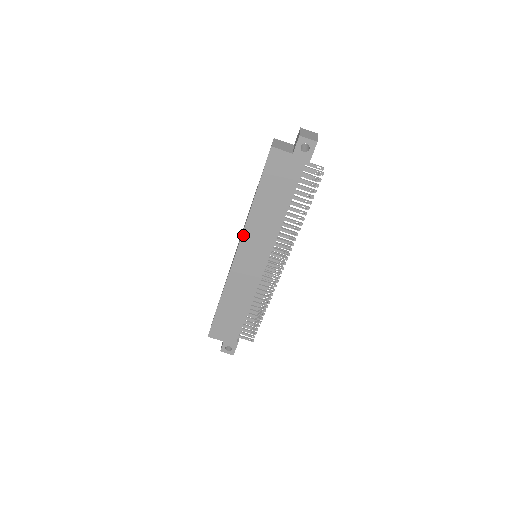
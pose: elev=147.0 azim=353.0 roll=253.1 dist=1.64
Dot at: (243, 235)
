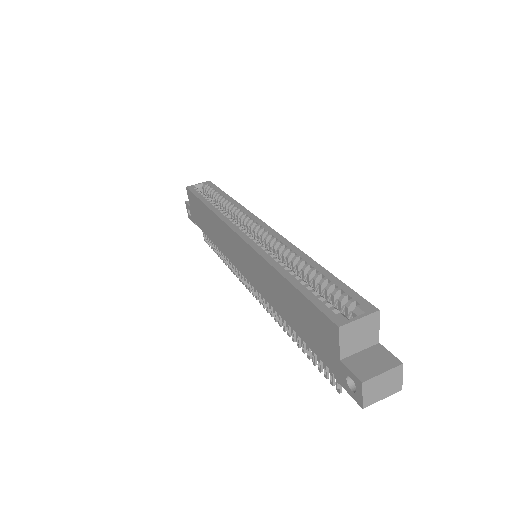
Dot at: (253, 250)
